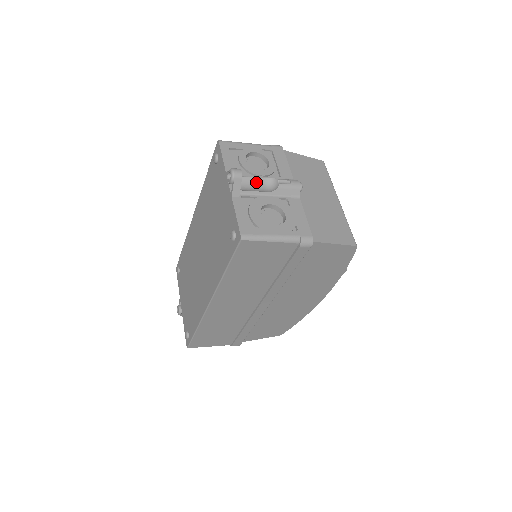
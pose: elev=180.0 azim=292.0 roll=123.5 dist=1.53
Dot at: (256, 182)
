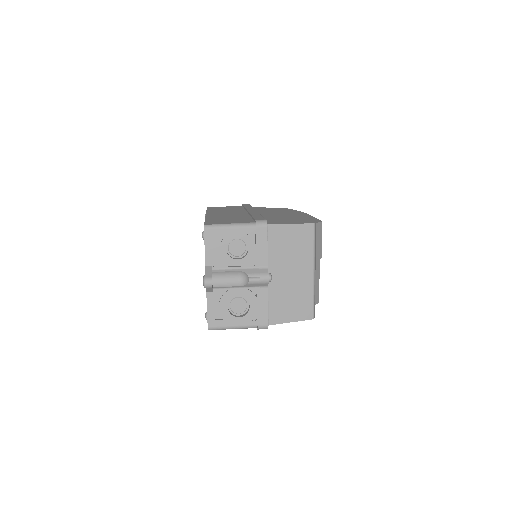
Dot at: (231, 274)
